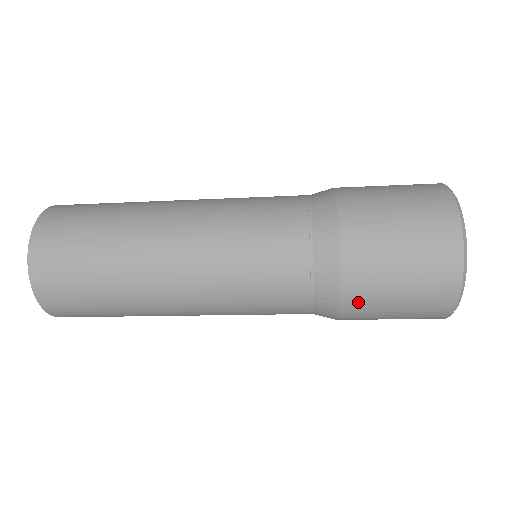
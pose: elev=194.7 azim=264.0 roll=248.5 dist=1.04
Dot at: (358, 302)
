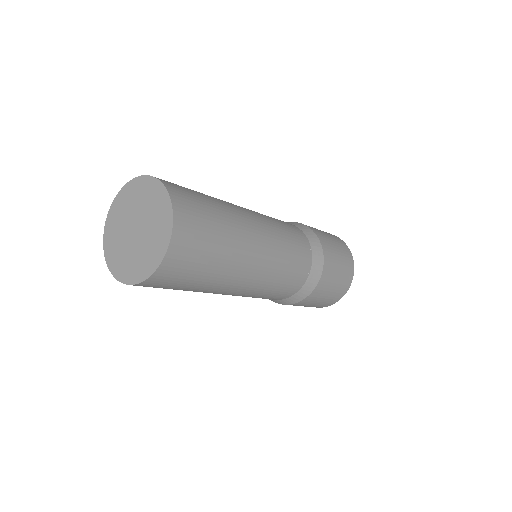
Dot at: occluded
